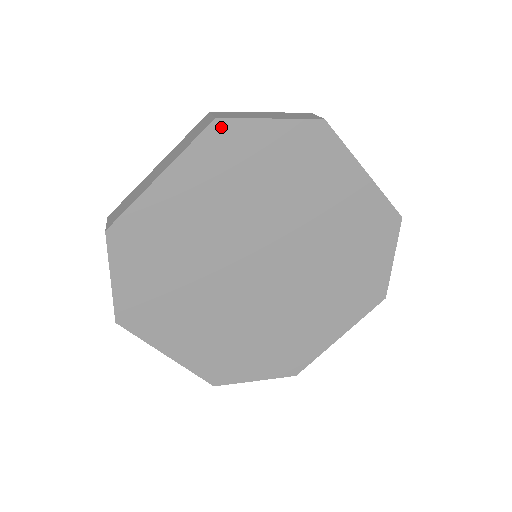
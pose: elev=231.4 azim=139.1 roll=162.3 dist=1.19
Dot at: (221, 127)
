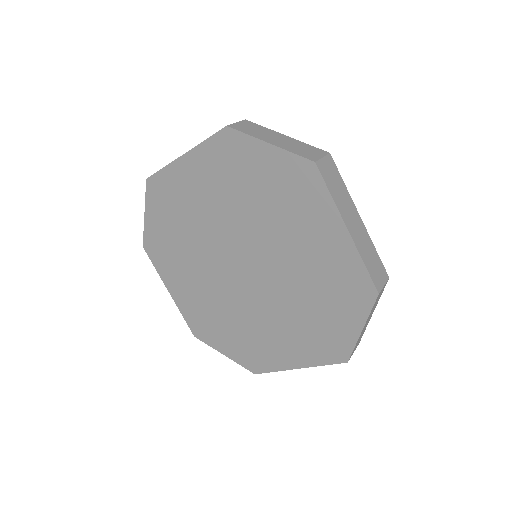
Dot at: (230, 135)
